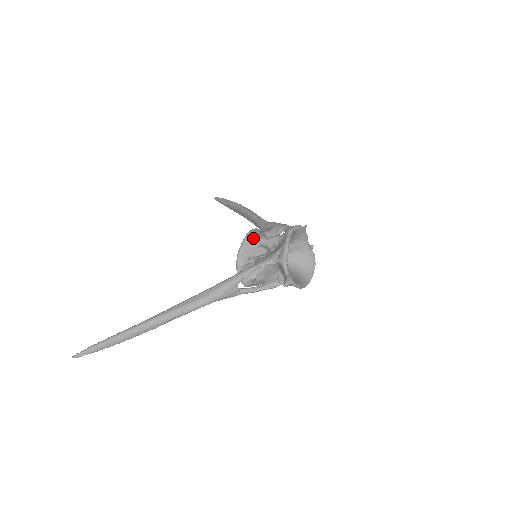
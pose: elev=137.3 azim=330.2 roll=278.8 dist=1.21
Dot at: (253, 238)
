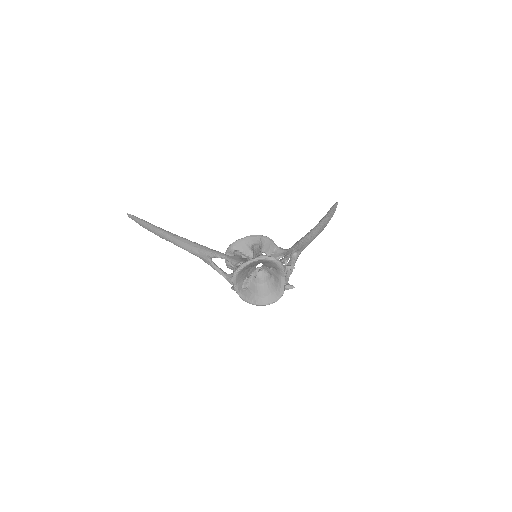
Dot at: (254, 241)
